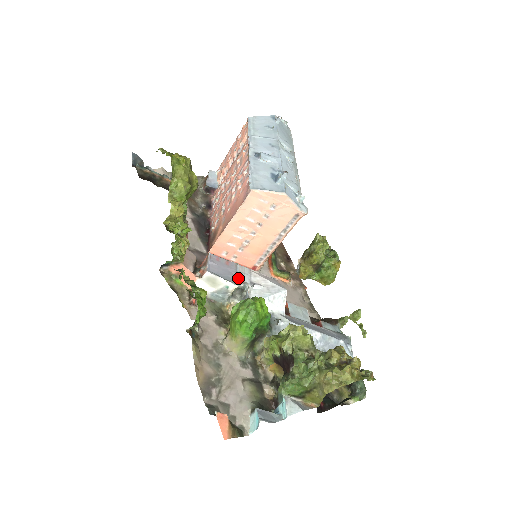
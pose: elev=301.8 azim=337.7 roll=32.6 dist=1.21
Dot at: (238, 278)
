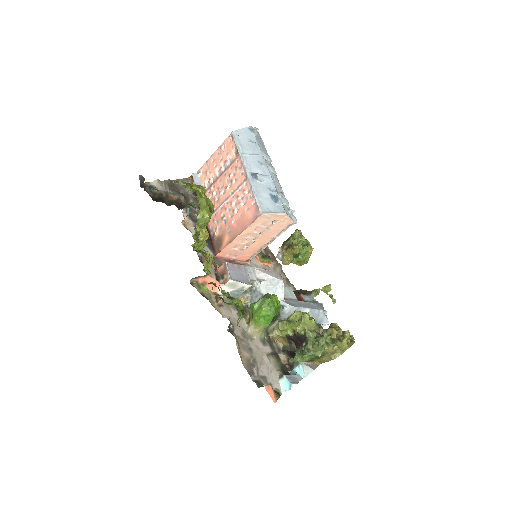
Dot at: (249, 278)
